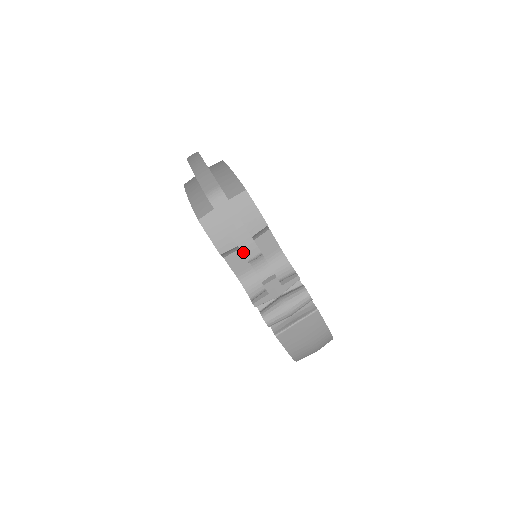
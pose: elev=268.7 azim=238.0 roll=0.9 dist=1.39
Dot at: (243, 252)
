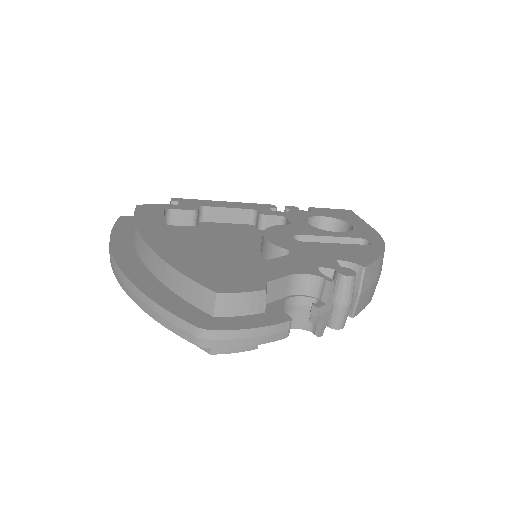
Dot at: (277, 339)
